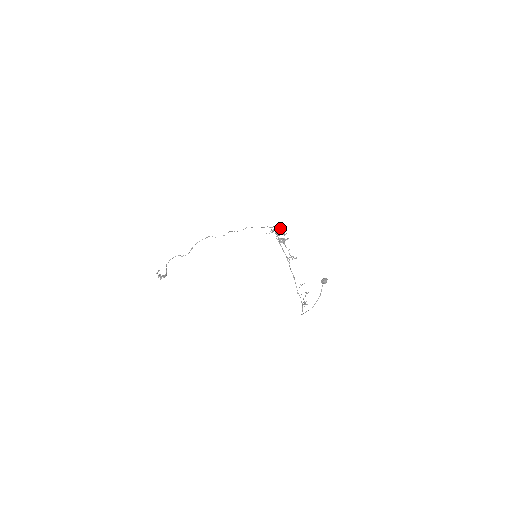
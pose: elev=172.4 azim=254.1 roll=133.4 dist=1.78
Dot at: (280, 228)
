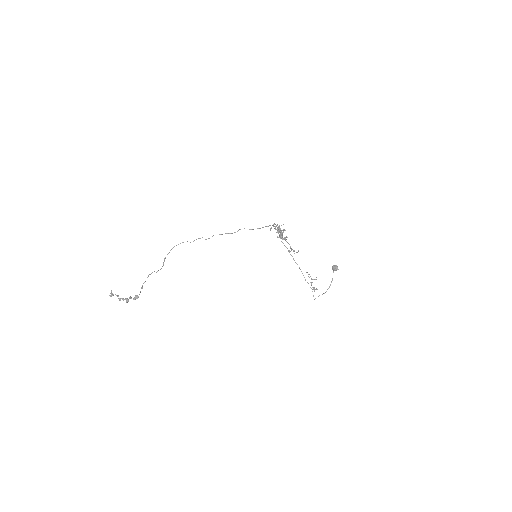
Dot at: occluded
